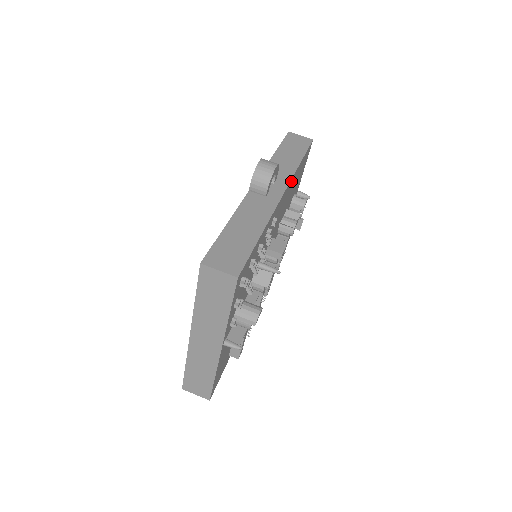
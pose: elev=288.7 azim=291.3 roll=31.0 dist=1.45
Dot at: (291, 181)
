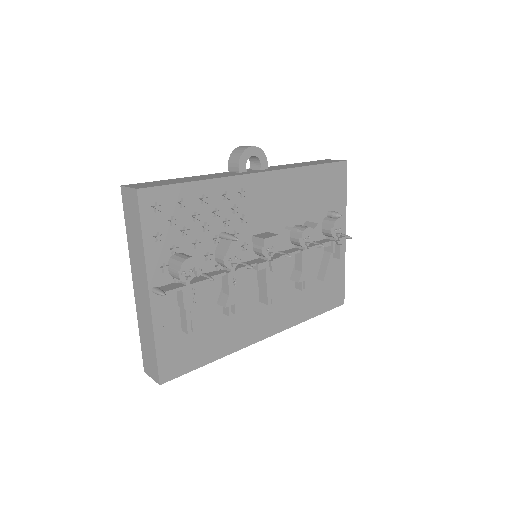
Dot at: (286, 174)
